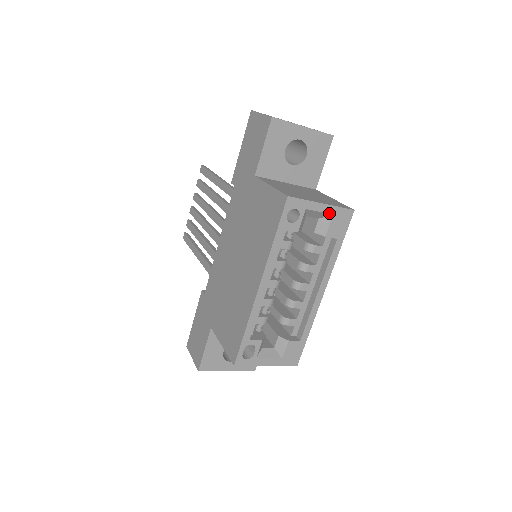
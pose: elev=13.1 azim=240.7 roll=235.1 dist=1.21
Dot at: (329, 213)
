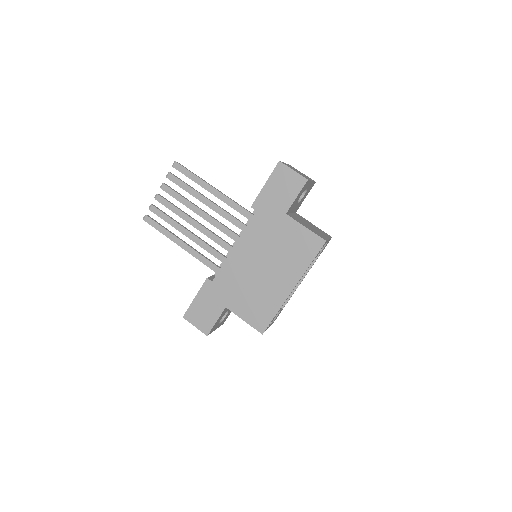
Dot at: (327, 242)
